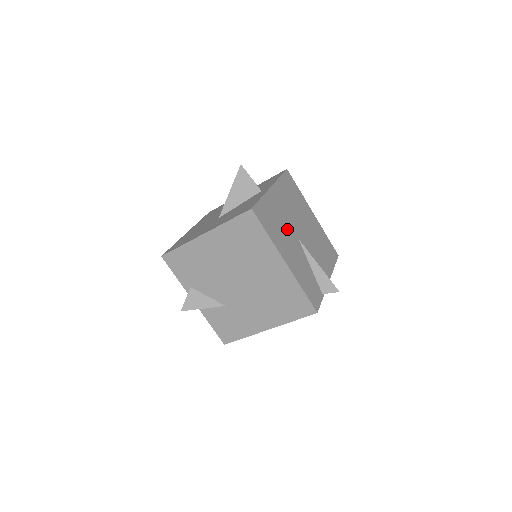
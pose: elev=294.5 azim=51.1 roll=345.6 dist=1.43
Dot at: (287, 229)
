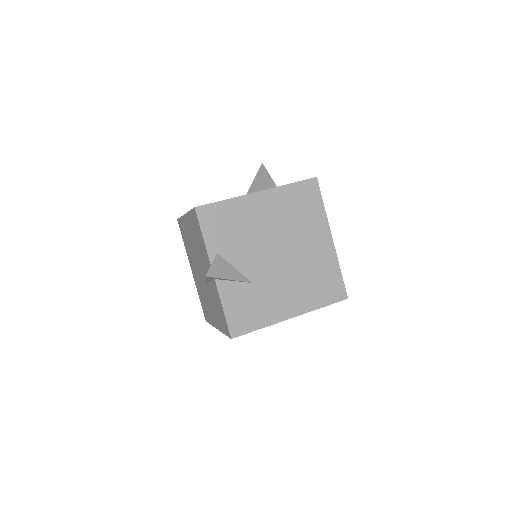
Dot at: occluded
